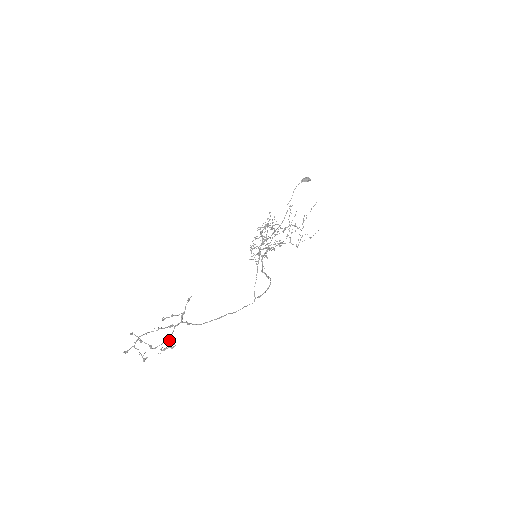
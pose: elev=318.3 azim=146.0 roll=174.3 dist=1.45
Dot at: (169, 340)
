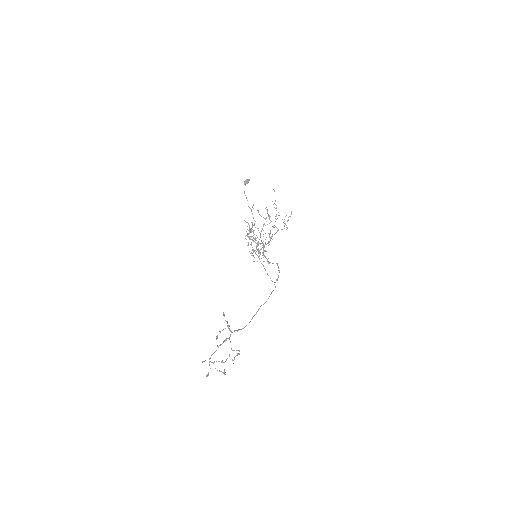
Dot at: (232, 350)
